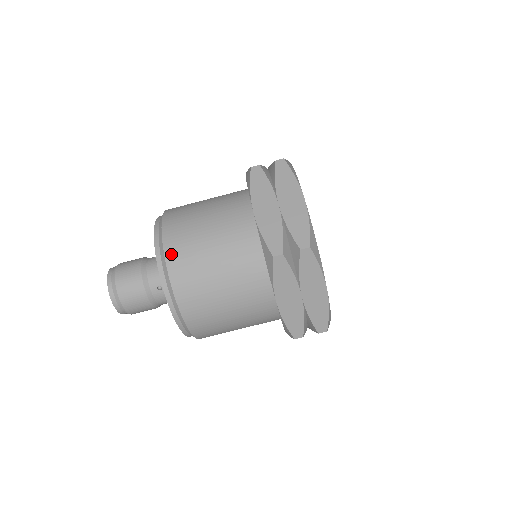
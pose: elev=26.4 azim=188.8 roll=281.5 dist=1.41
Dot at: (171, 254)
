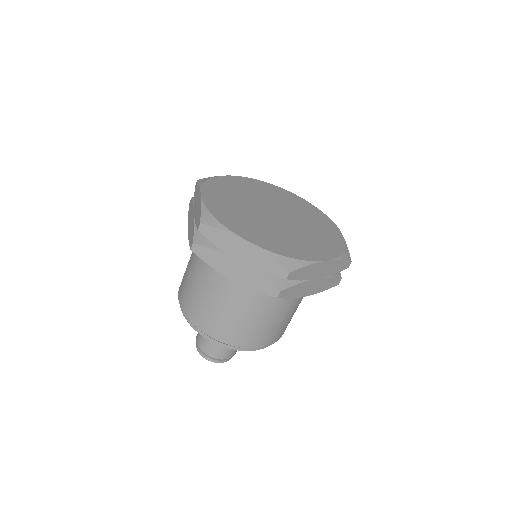
Dot at: (221, 337)
